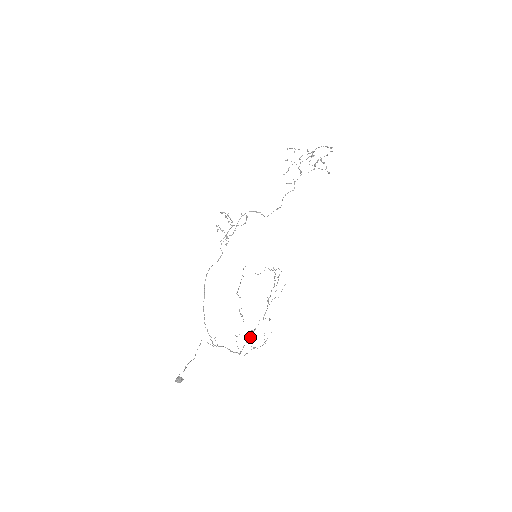
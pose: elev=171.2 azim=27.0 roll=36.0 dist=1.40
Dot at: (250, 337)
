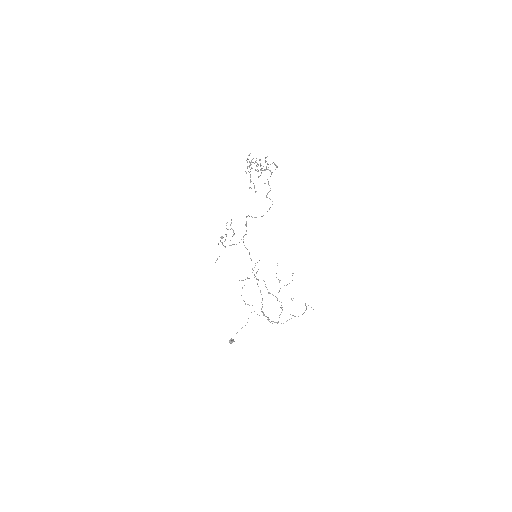
Dot at: (281, 312)
